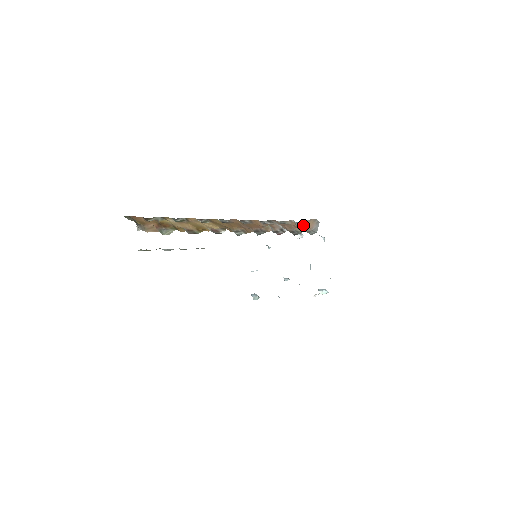
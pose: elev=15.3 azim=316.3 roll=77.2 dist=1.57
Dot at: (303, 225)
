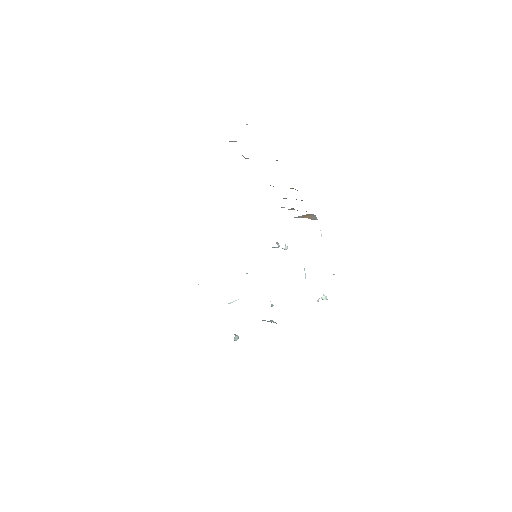
Dot at: (302, 217)
